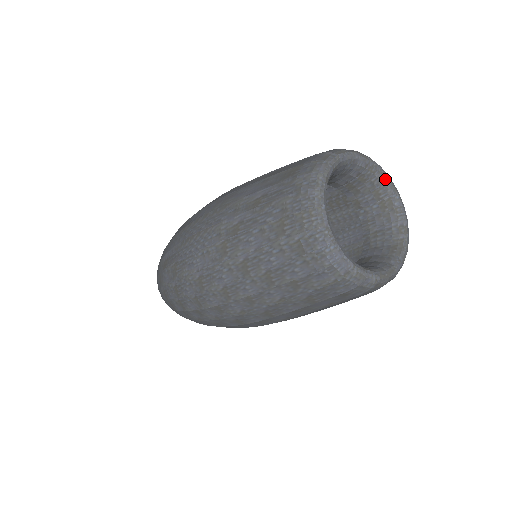
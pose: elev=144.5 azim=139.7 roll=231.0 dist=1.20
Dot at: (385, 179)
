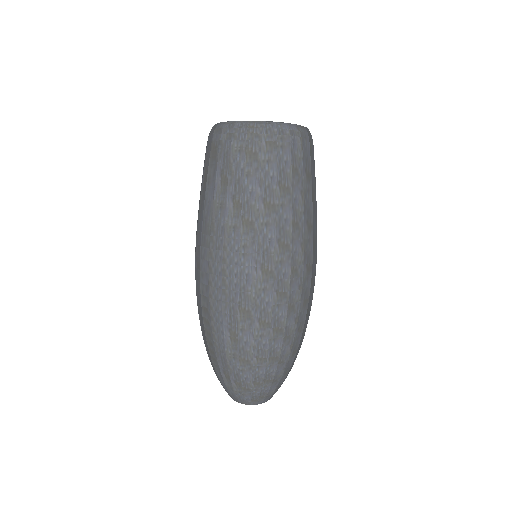
Dot at: occluded
